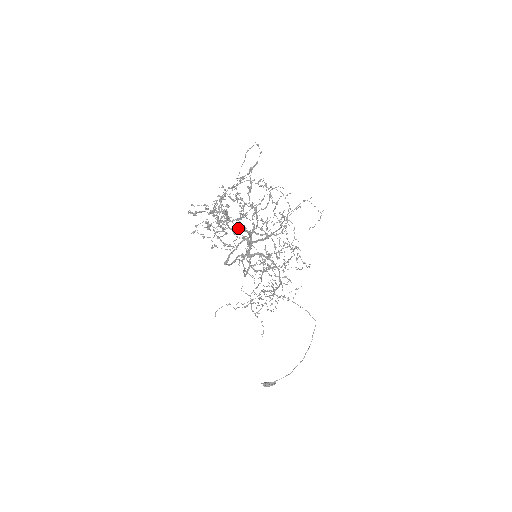
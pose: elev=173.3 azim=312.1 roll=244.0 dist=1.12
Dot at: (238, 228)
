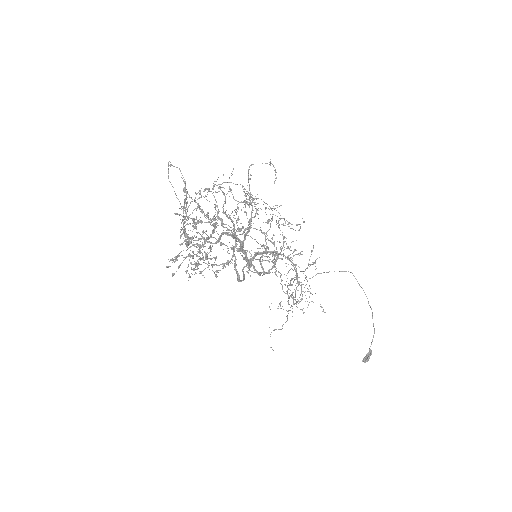
Dot at: (220, 238)
